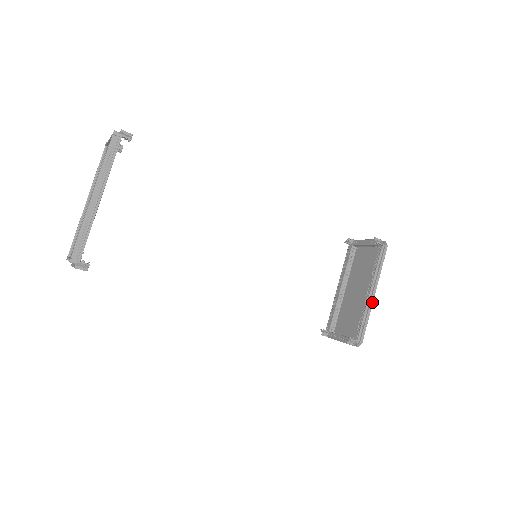
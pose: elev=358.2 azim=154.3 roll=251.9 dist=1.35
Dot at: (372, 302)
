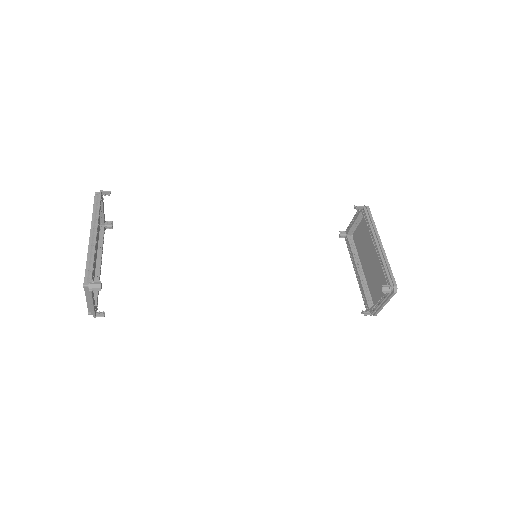
Dot at: (383, 250)
